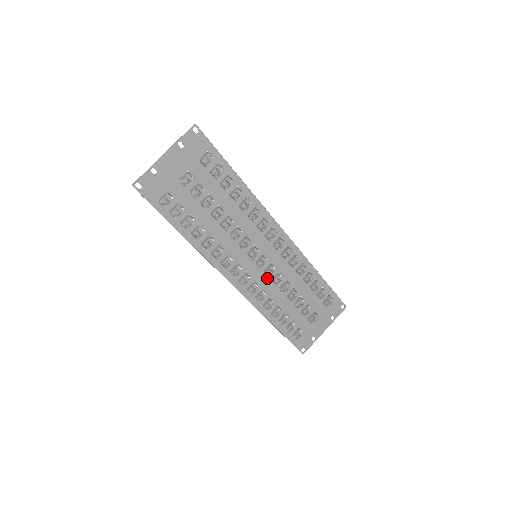
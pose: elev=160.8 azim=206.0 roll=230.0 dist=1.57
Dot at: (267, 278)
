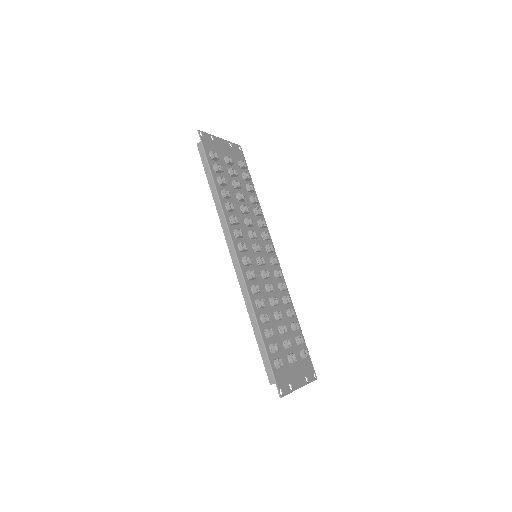
Dot at: (262, 280)
